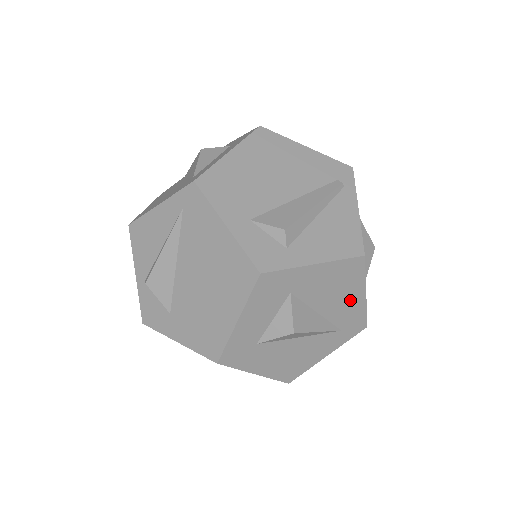
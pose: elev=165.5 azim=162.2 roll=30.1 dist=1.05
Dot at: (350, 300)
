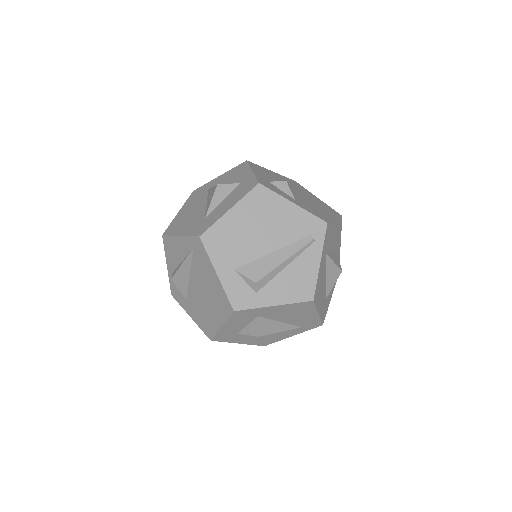
Dot at: (306, 316)
